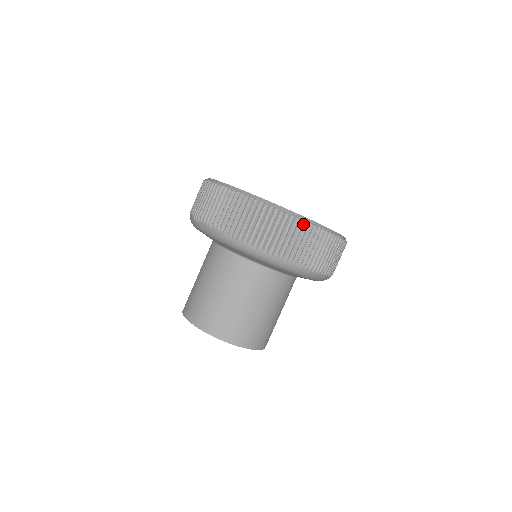
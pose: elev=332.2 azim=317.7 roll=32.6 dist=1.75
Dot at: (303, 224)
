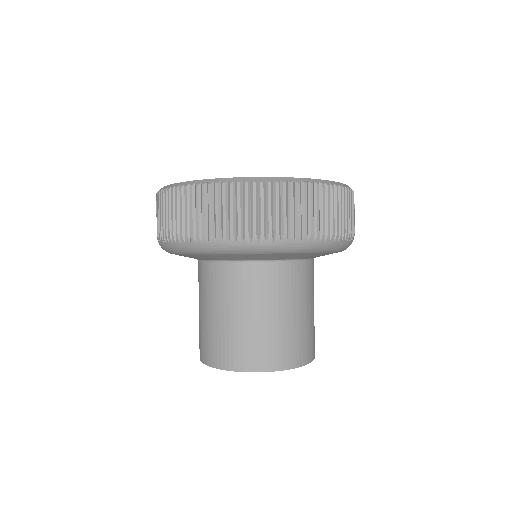
Dot at: (349, 192)
